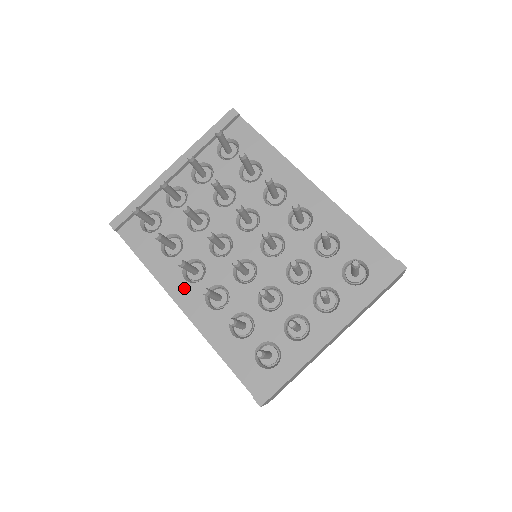
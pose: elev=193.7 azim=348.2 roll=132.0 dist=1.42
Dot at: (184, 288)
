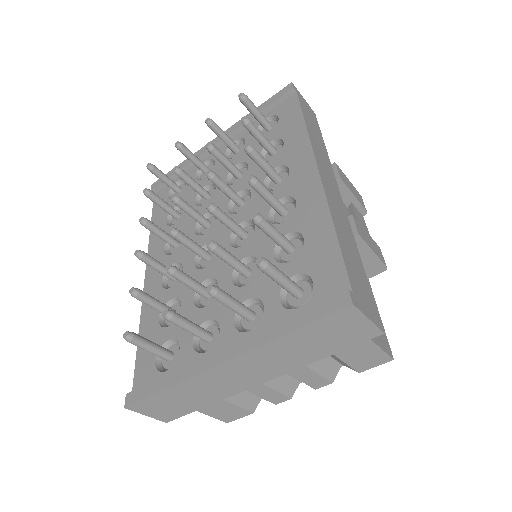
Dot at: (158, 258)
